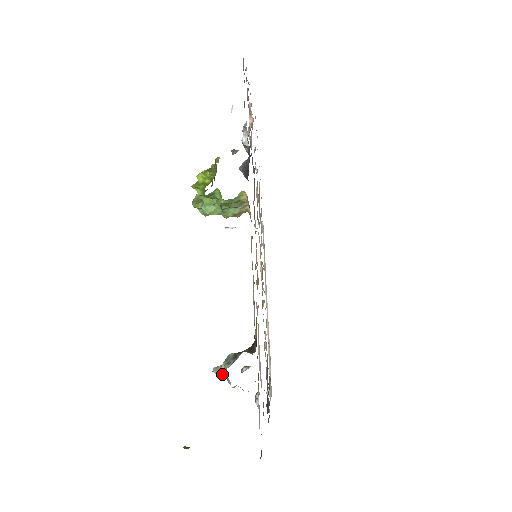
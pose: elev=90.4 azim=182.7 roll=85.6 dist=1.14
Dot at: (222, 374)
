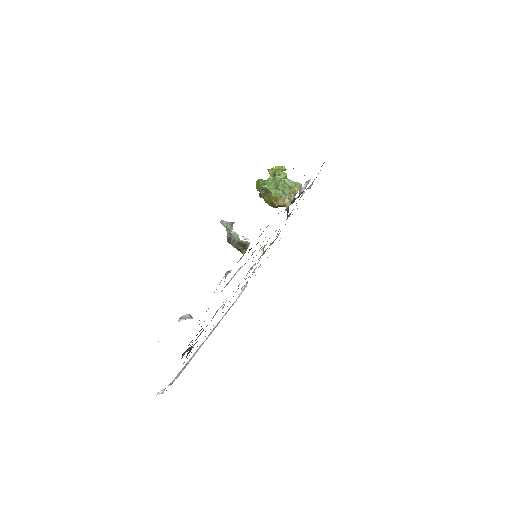
Dot at: (228, 224)
